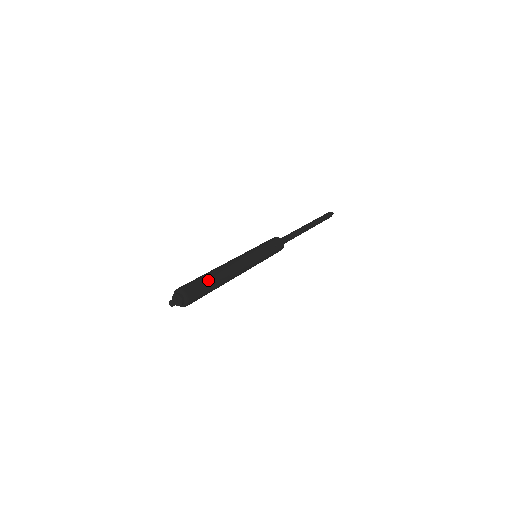
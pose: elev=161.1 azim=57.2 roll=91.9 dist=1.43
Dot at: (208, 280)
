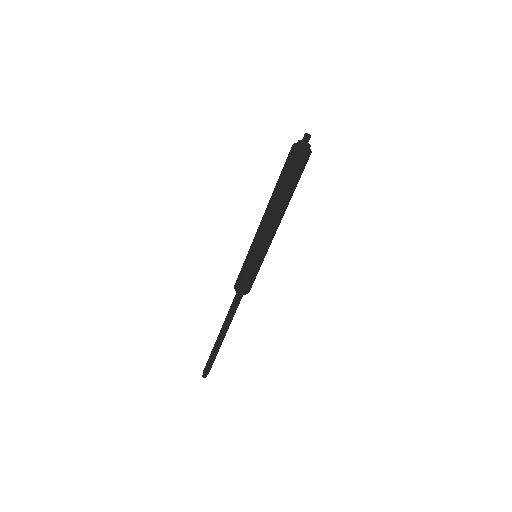
Dot at: occluded
